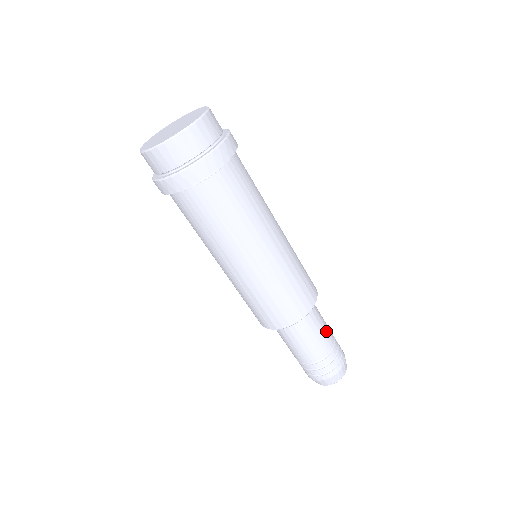
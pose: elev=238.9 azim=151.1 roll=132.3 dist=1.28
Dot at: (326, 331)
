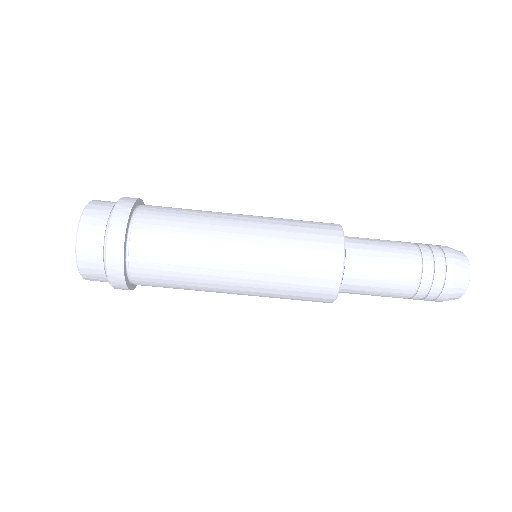
Dot at: (391, 242)
